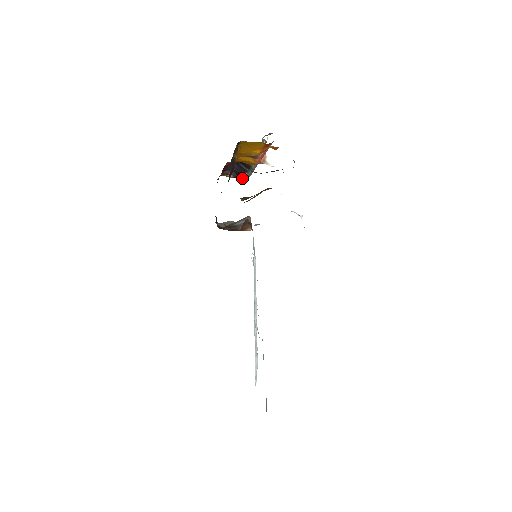
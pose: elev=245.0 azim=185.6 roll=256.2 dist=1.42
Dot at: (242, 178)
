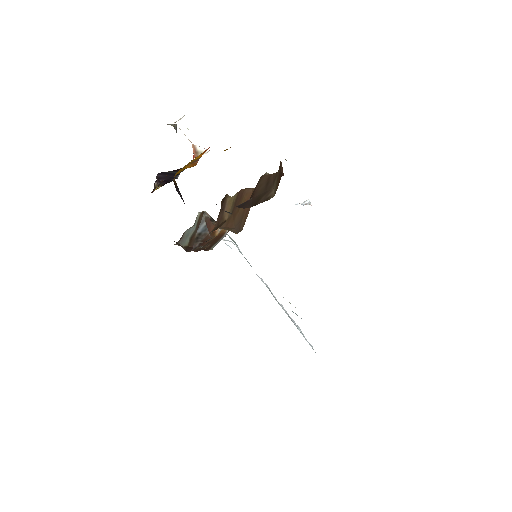
Dot at: occluded
